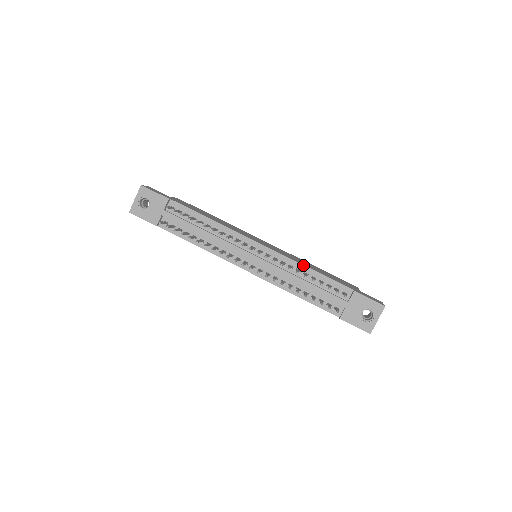
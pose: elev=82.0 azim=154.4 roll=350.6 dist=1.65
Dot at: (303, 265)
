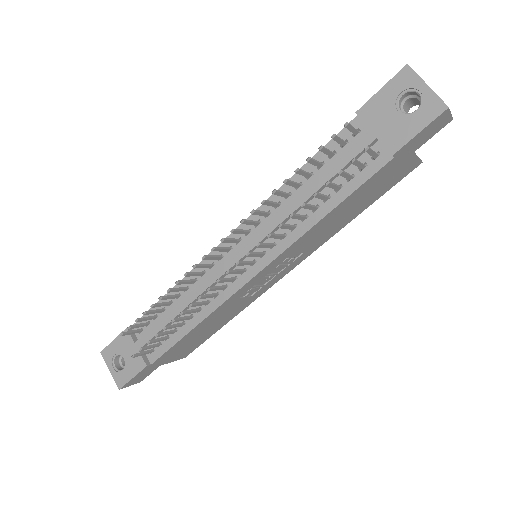
Dot at: (283, 185)
